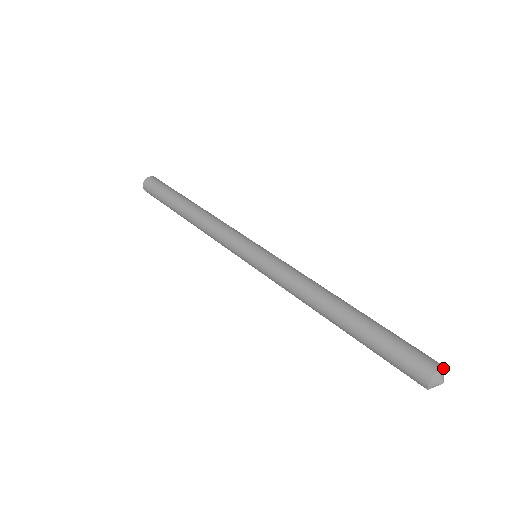
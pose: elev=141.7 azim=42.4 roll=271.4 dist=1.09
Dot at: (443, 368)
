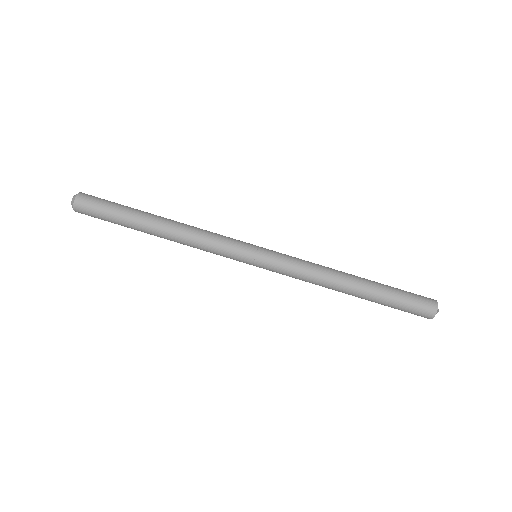
Dot at: occluded
